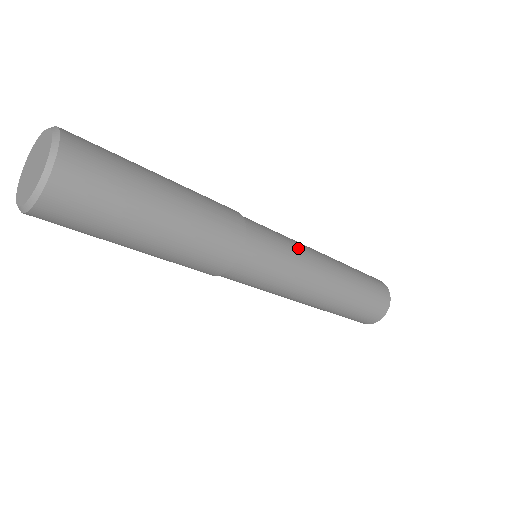
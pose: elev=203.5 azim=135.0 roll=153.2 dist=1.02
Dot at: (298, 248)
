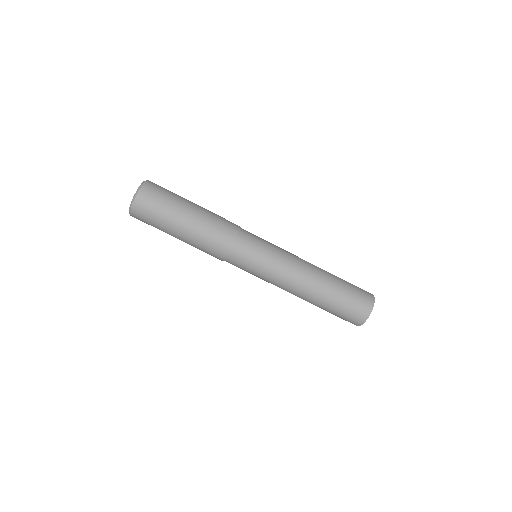
Dot at: occluded
